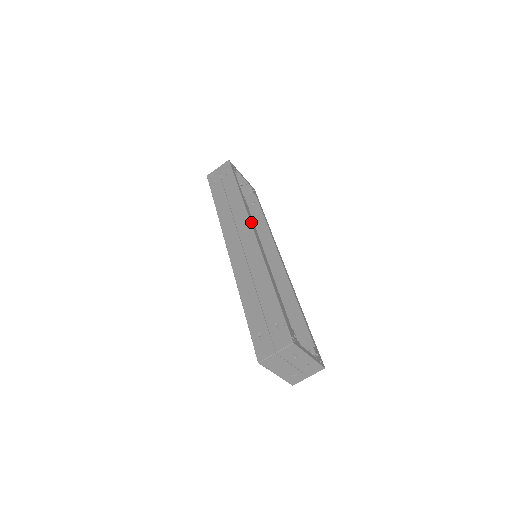
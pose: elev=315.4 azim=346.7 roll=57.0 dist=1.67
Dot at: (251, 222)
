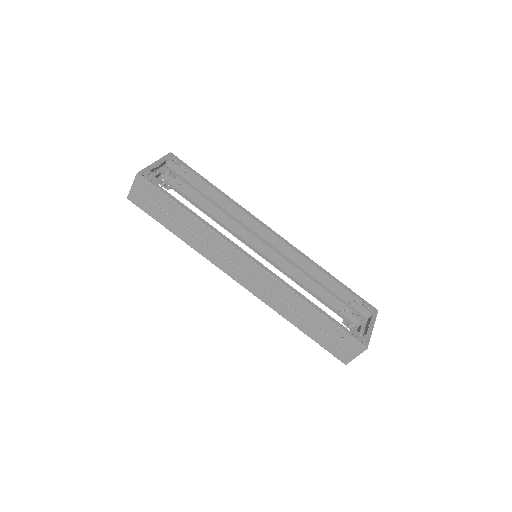
Dot at: (238, 250)
